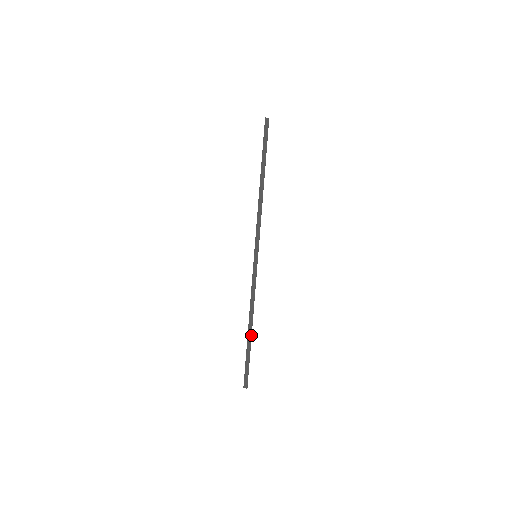
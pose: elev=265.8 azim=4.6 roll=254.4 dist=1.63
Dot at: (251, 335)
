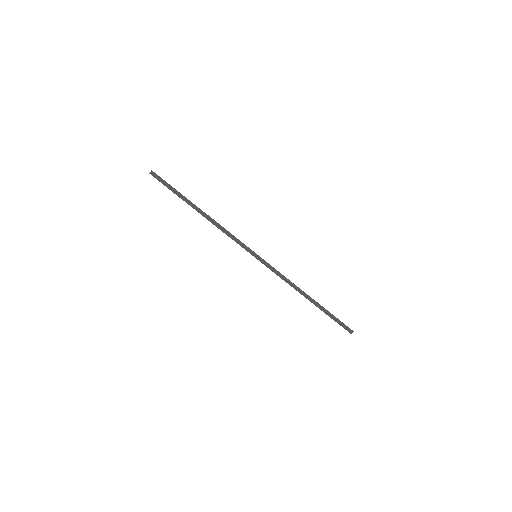
Dot at: (315, 301)
